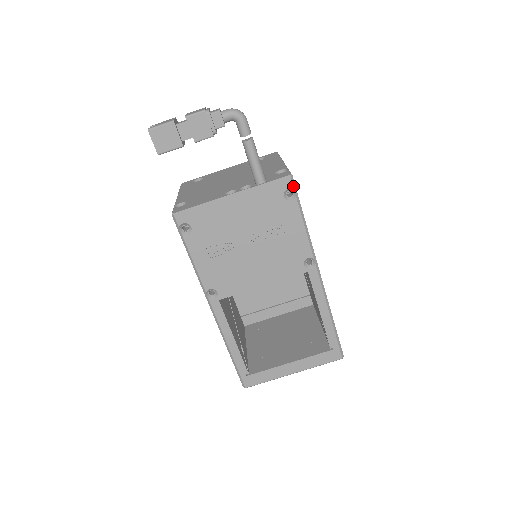
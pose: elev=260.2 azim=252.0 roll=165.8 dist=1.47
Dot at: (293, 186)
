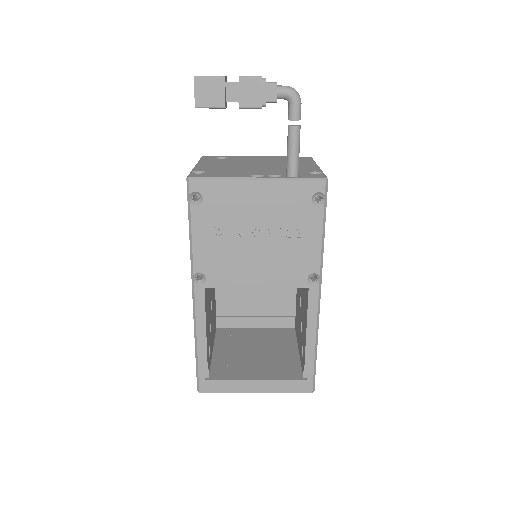
Dot at: (325, 191)
